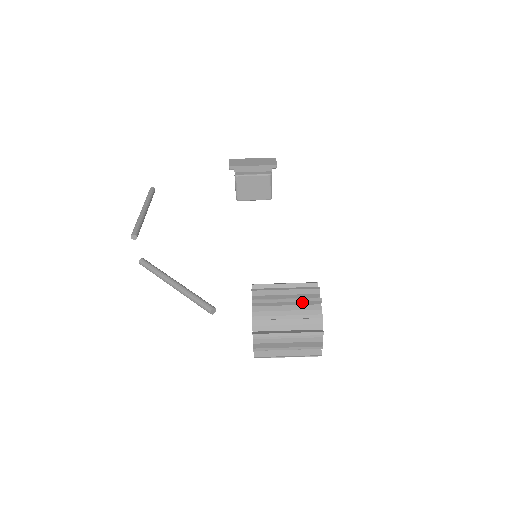
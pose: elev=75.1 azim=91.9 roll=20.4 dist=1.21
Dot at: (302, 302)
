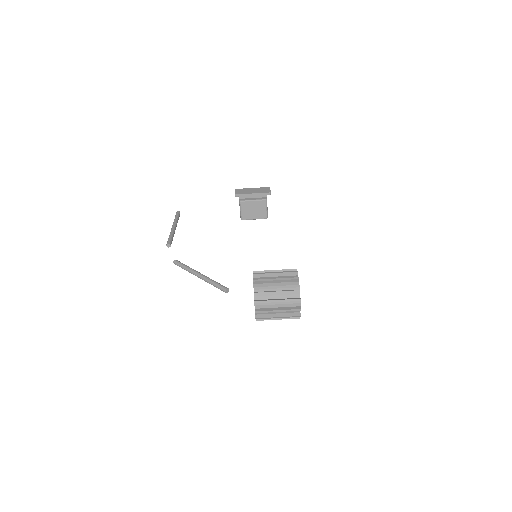
Dot at: (286, 280)
